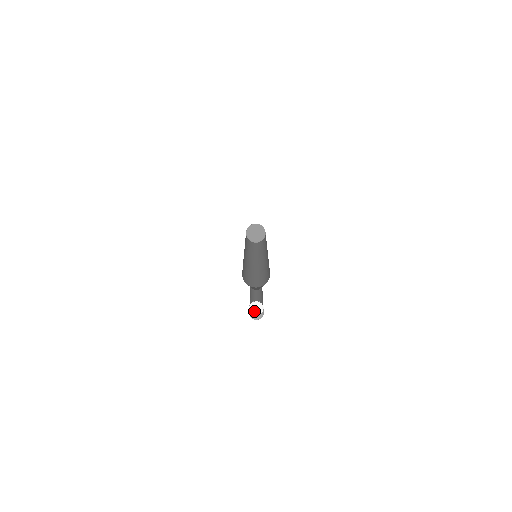
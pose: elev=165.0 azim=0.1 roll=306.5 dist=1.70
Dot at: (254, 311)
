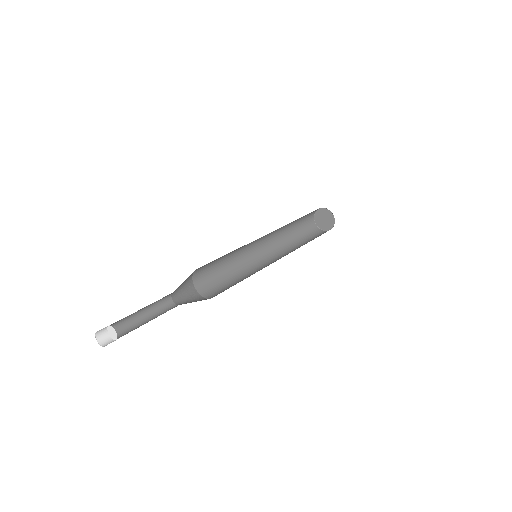
Dot at: (113, 336)
